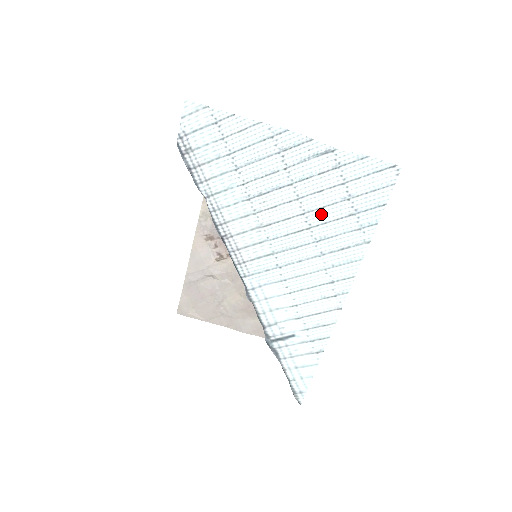
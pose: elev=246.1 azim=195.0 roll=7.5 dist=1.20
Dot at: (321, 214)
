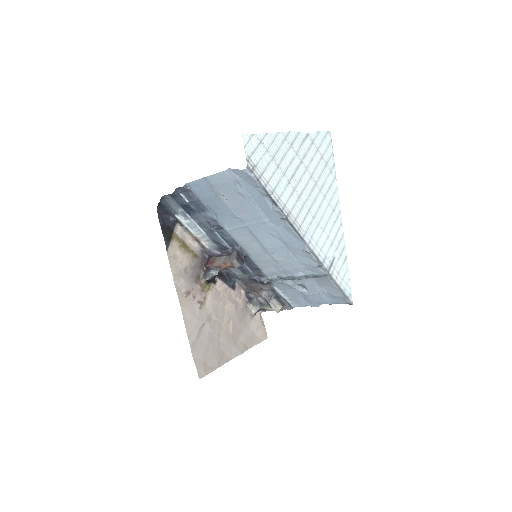
Dot at: (317, 172)
